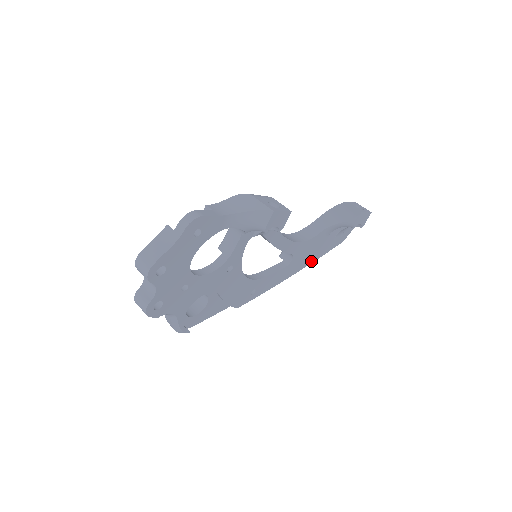
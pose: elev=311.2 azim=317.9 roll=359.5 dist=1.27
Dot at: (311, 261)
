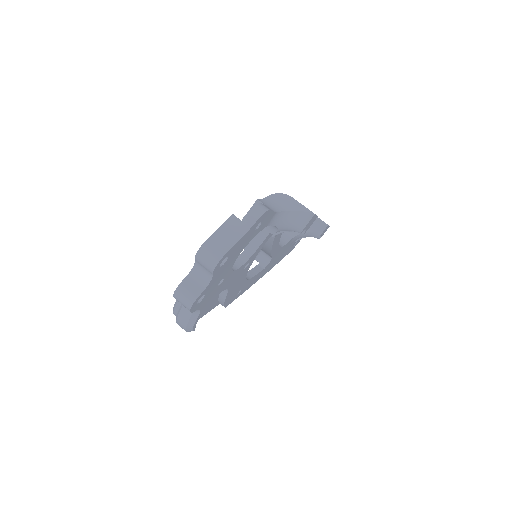
Dot at: (273, 266)
